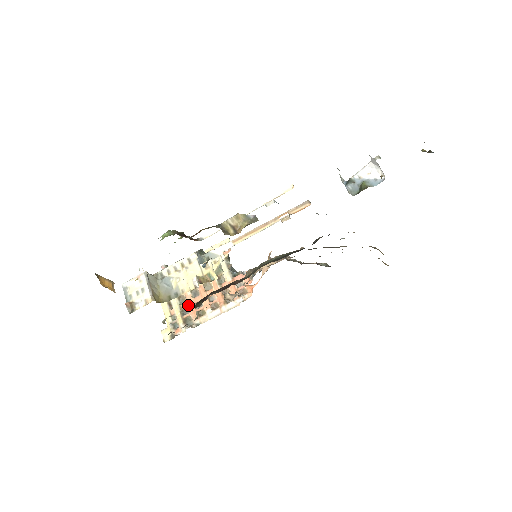
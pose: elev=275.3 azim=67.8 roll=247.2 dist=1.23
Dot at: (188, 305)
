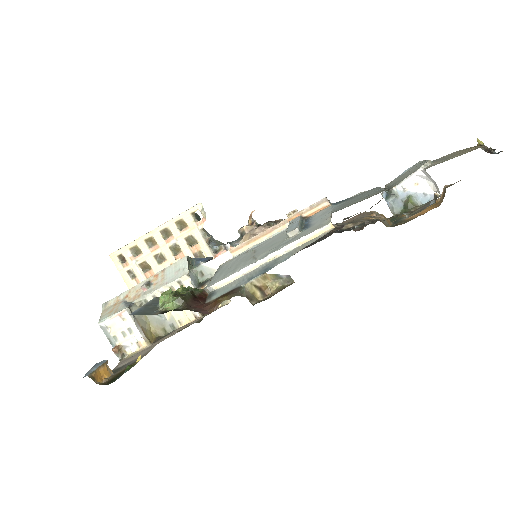
Dot at: occluded
